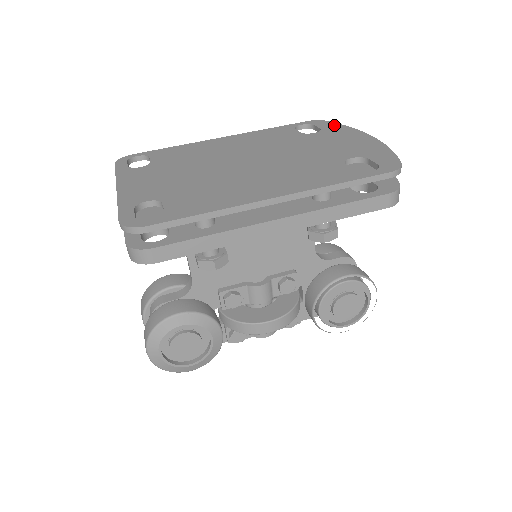
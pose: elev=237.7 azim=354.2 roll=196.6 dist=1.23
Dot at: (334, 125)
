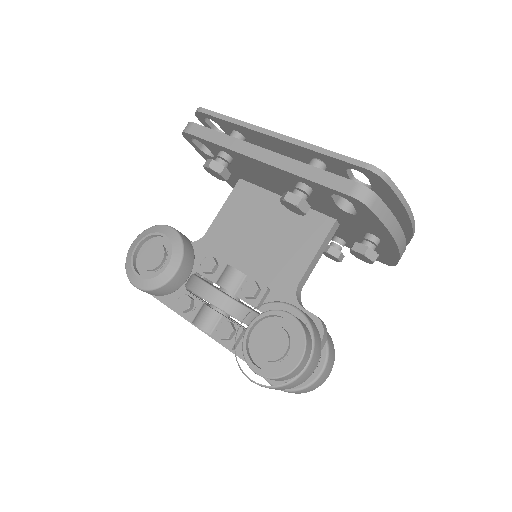
Dot at: occluded
